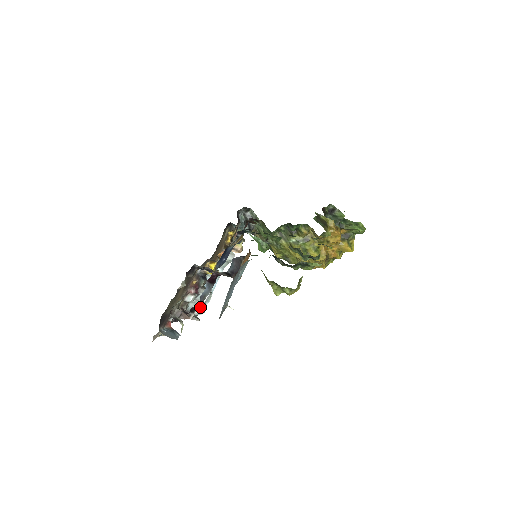
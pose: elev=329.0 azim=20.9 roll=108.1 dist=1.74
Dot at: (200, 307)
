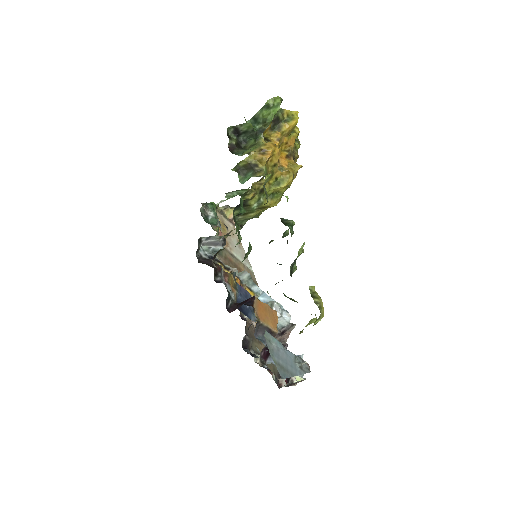
Dot at: (283, 319)
